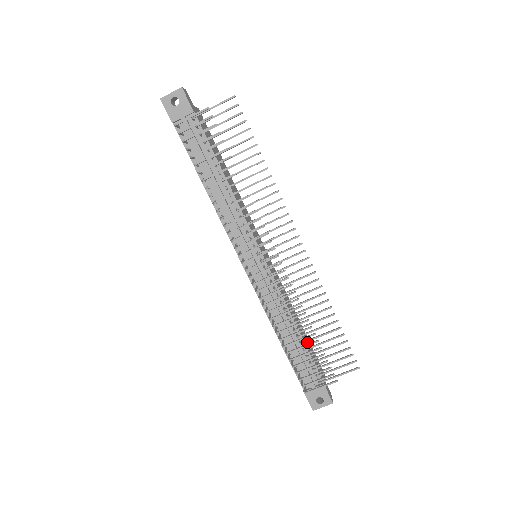
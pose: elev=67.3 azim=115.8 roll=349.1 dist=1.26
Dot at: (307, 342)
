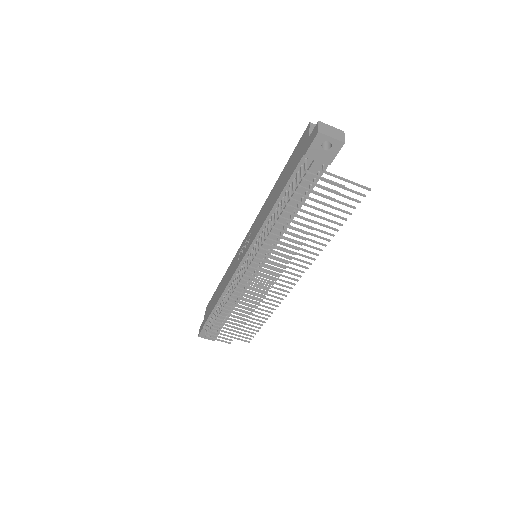
Dot at: occluded
